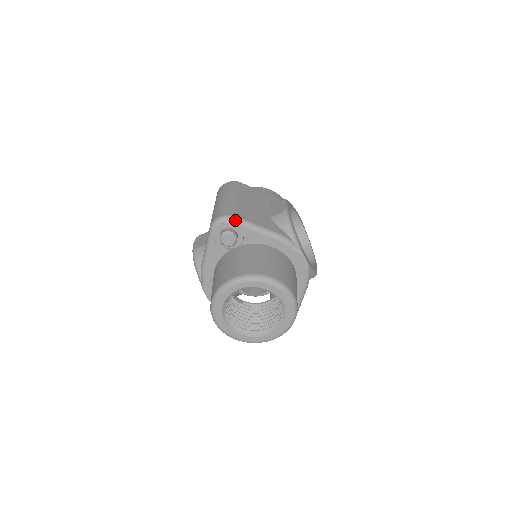
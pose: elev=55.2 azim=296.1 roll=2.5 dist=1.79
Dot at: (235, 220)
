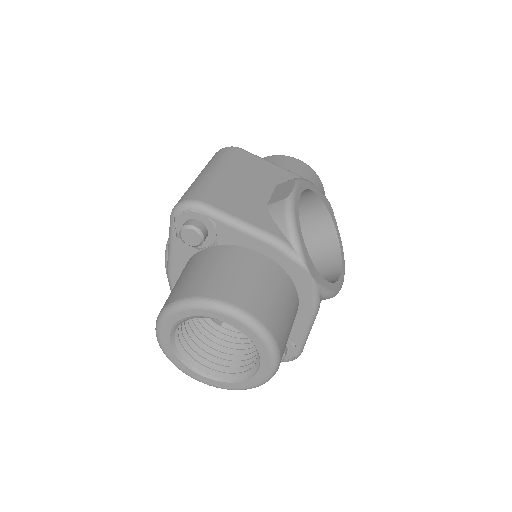
Dot at: (202, 208)
